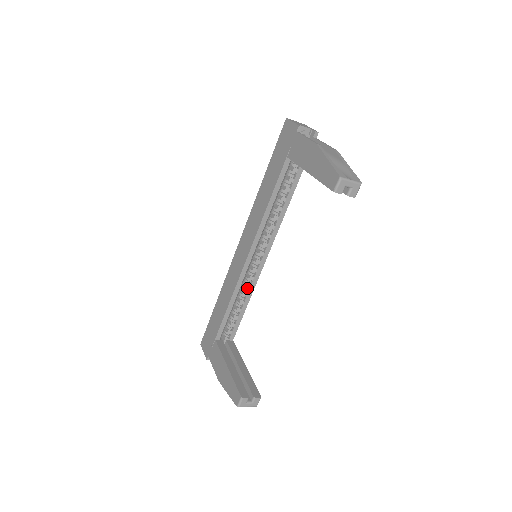
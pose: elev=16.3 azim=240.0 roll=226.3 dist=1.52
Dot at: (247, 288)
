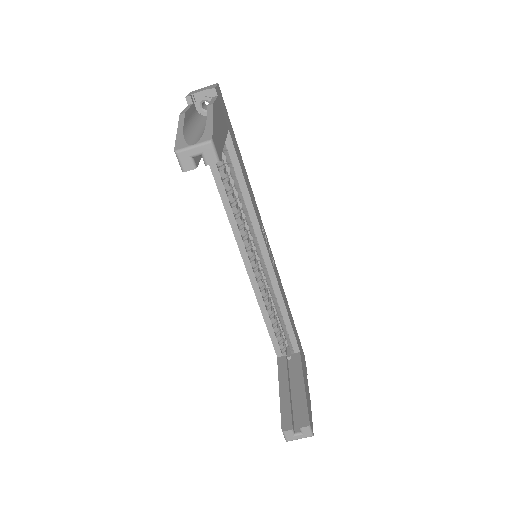
Dot at: (273, 293)
